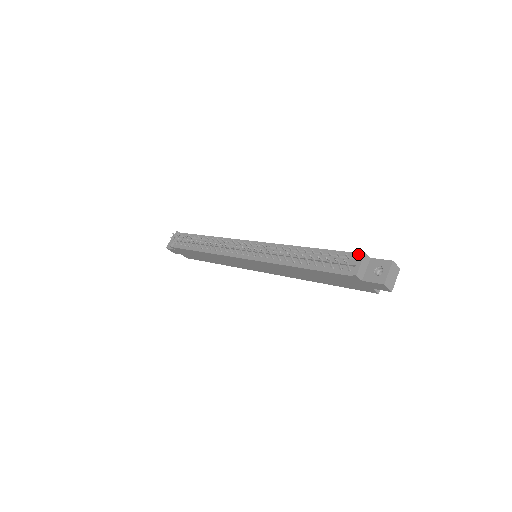
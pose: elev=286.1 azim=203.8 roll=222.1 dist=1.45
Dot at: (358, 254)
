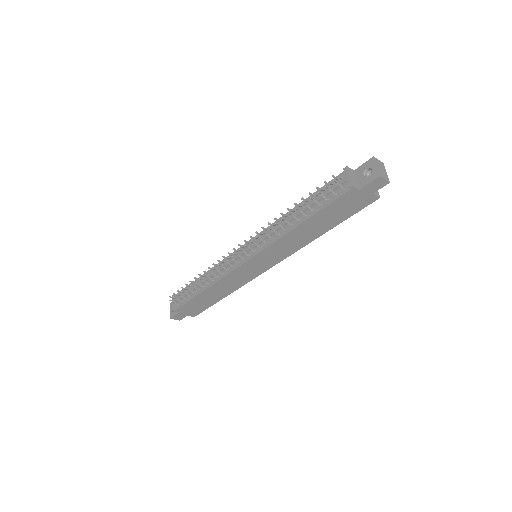
Dot at: (342, 173)
